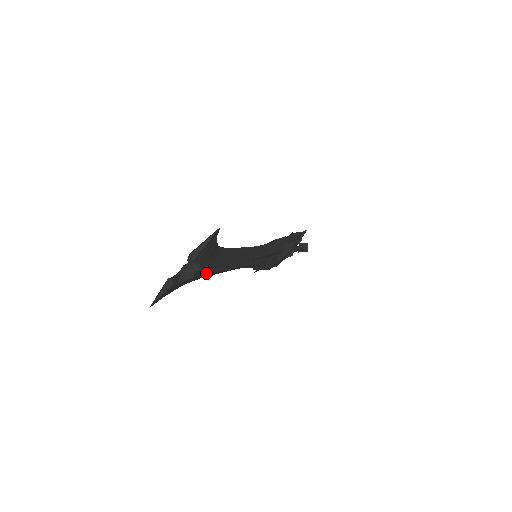
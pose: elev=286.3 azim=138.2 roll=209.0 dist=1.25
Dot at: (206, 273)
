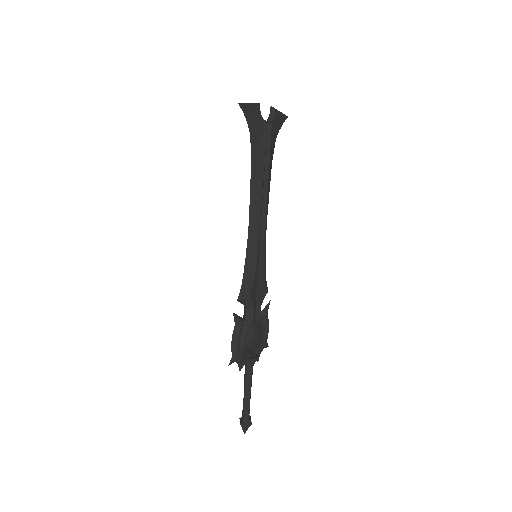
Dot at: (266, 143)
